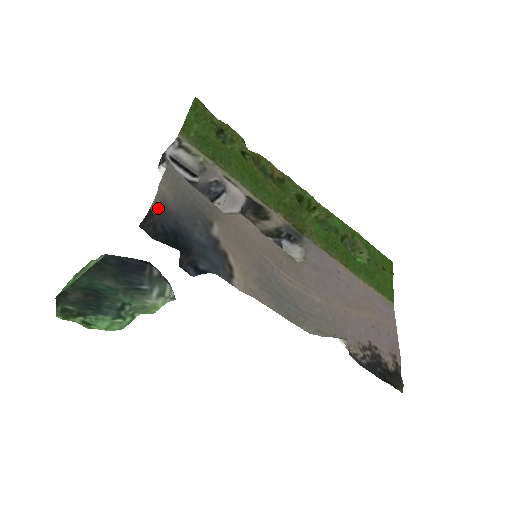
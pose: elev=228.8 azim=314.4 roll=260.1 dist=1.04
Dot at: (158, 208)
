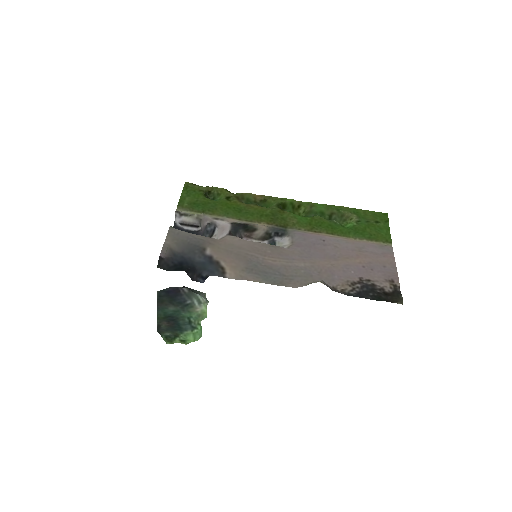
Dot at: (166, 254)
